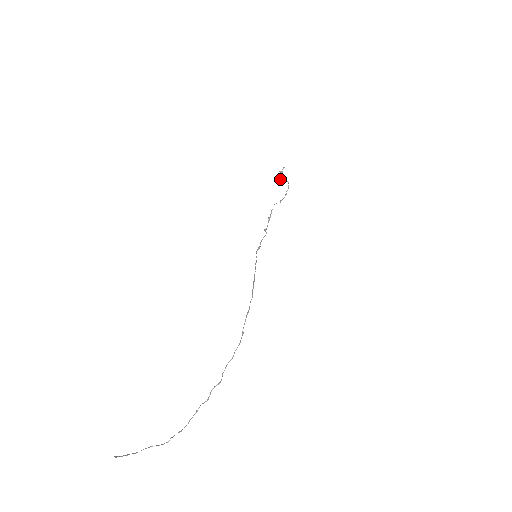
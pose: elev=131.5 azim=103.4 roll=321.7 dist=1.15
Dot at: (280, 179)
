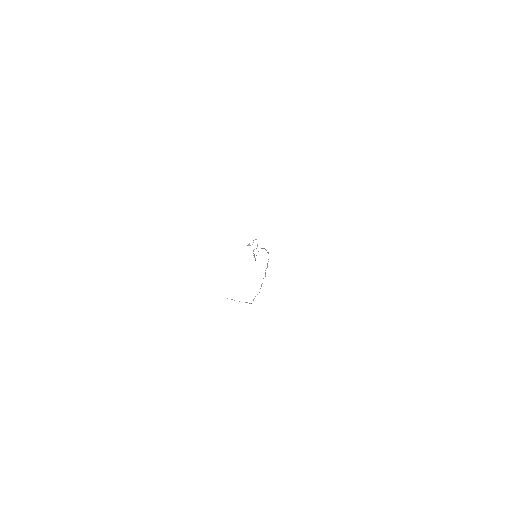
Dot at: (250, 245)
